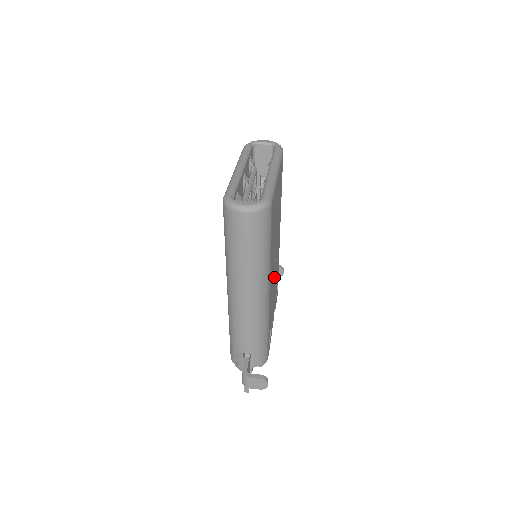
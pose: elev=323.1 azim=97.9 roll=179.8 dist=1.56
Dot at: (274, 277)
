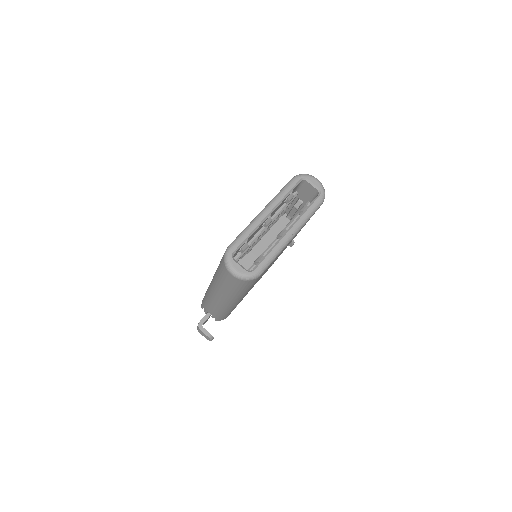
Dot at: occluded
